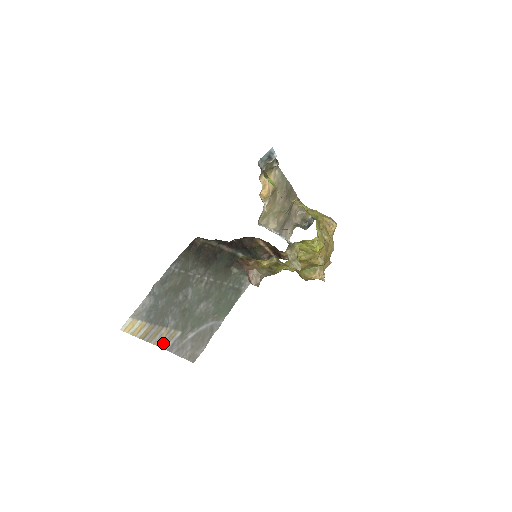
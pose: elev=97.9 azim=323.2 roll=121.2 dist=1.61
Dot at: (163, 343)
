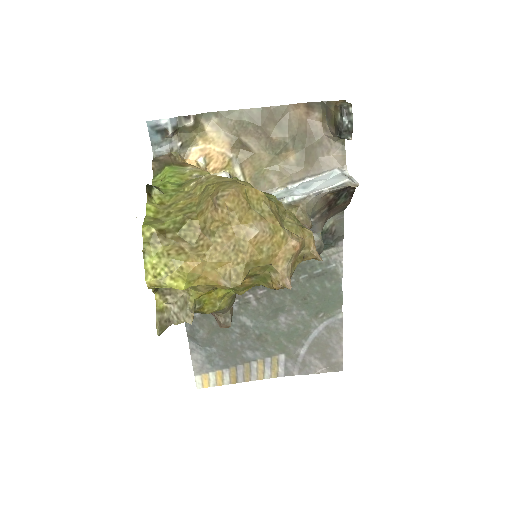
Dot at: (270, 373)
